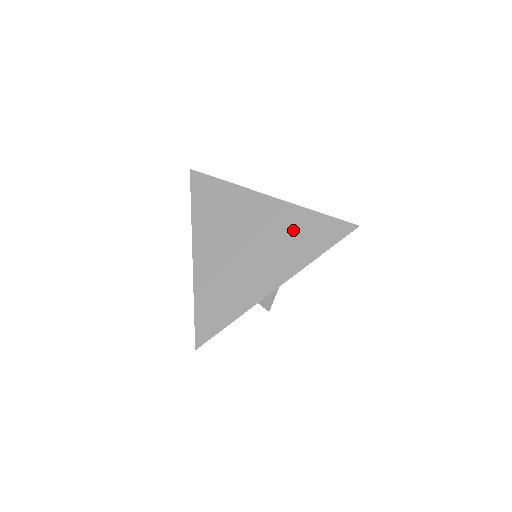
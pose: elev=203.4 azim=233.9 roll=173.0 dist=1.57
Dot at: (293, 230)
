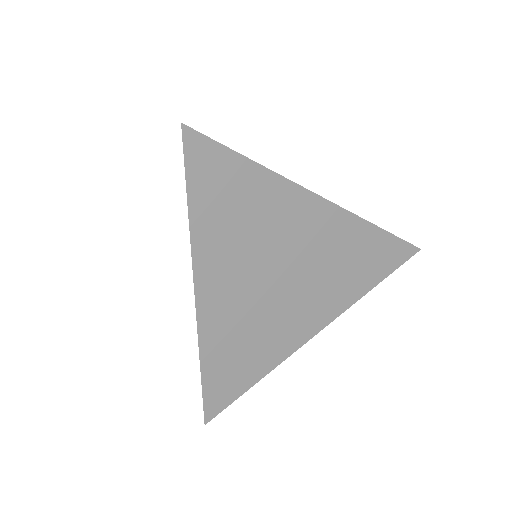
Dot at: (349, 255)
